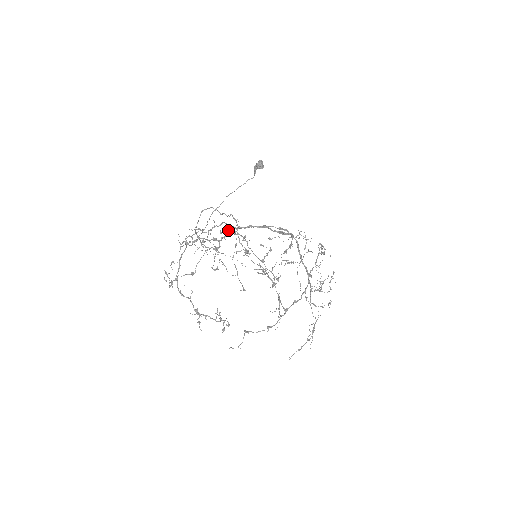
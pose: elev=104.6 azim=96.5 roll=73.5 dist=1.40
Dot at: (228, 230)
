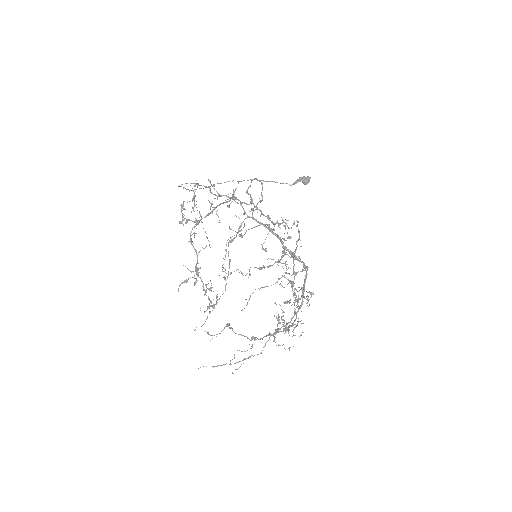
Dot at: (282, 219)
